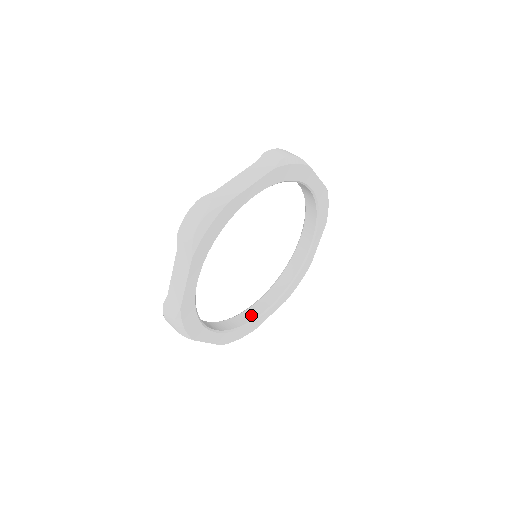
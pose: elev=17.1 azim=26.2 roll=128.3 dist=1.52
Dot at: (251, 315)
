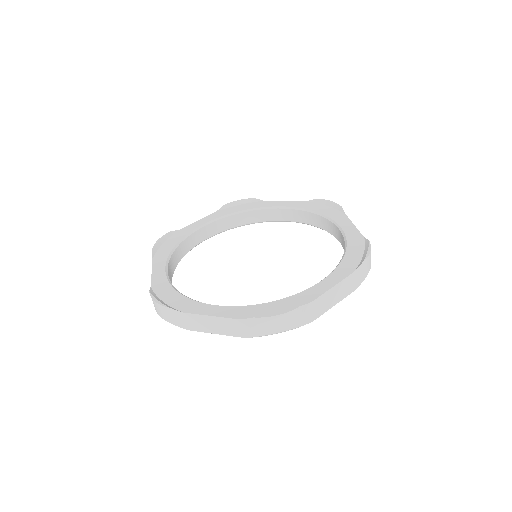
Dot at: (193, 243)
